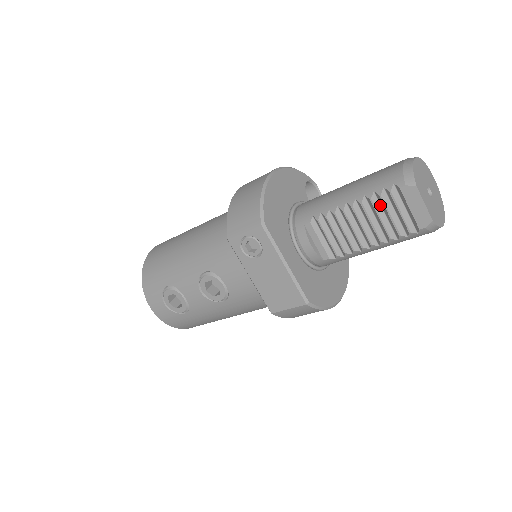
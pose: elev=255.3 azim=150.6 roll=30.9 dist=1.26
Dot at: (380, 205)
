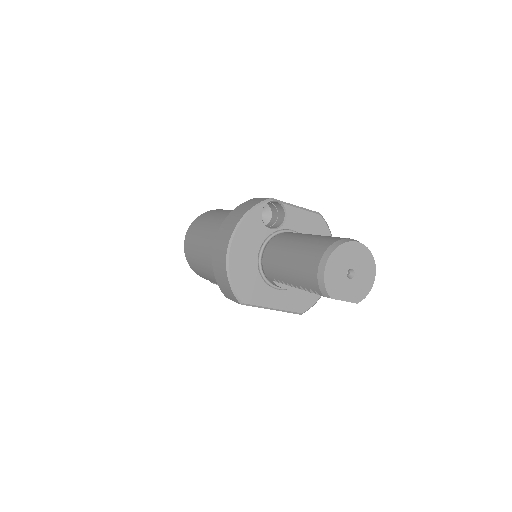
Dot at: occluded
